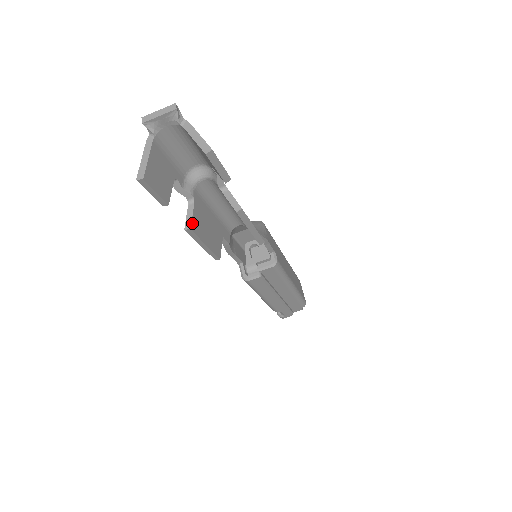
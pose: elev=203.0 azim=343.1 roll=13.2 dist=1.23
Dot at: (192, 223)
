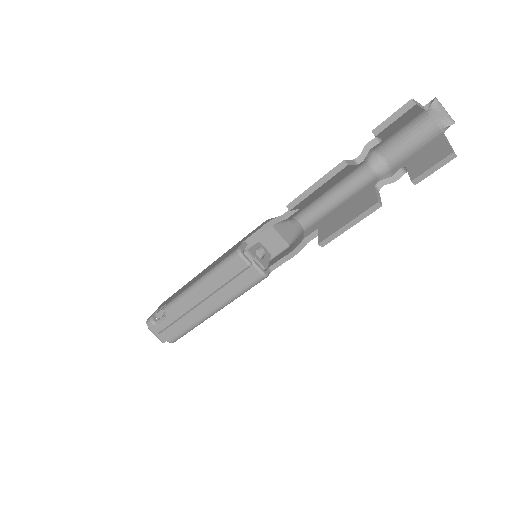
Dot at: (349, 166)
